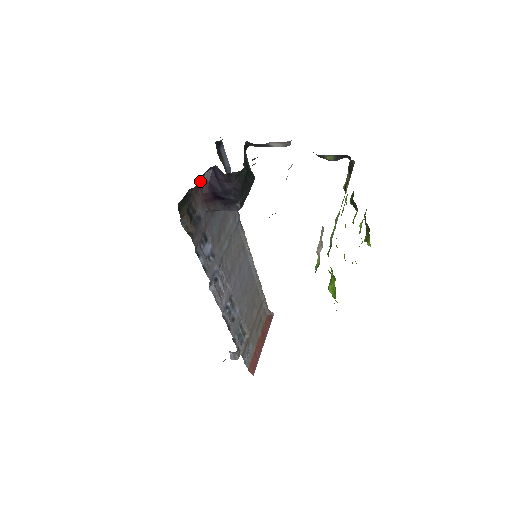
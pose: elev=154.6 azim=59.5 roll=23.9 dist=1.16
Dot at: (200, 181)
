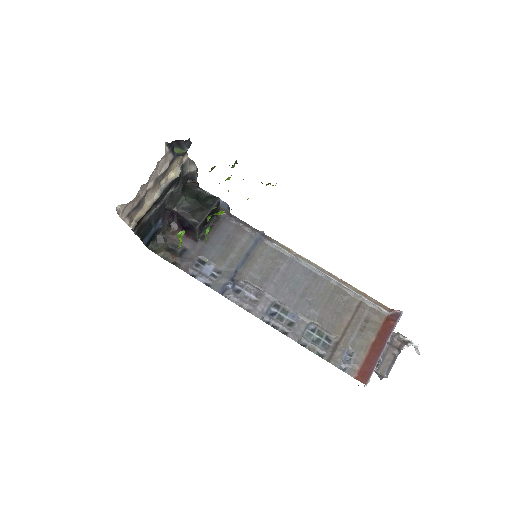
Dot at: (175, 226)
